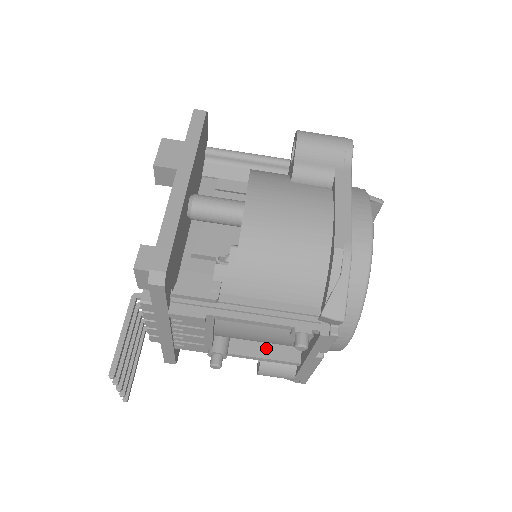
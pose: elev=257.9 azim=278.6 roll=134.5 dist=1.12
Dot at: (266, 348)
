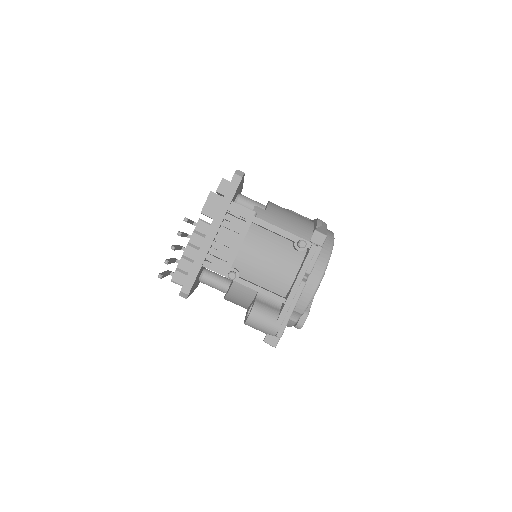
Dot at: (263, 288)
